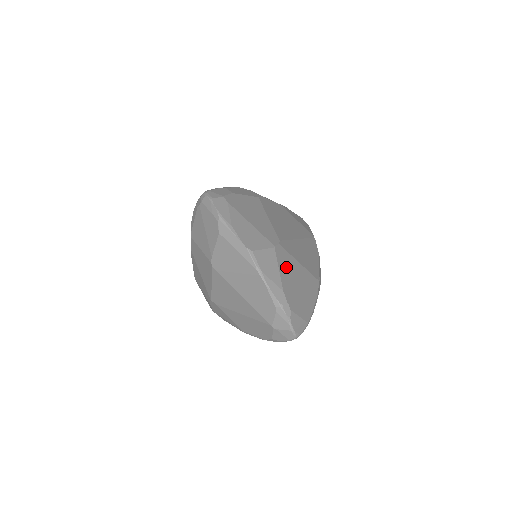
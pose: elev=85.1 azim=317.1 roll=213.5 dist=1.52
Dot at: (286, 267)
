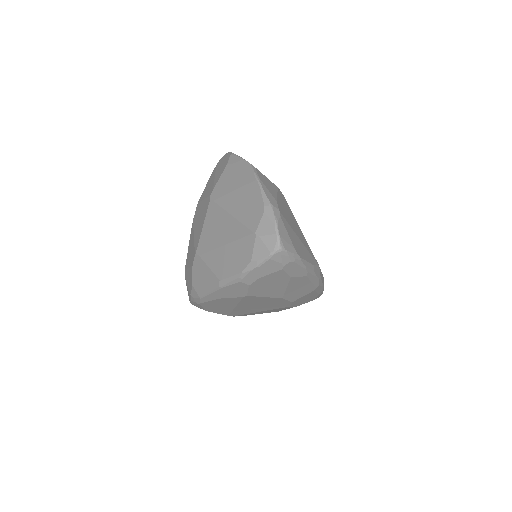
Dot at: (285, 206)
